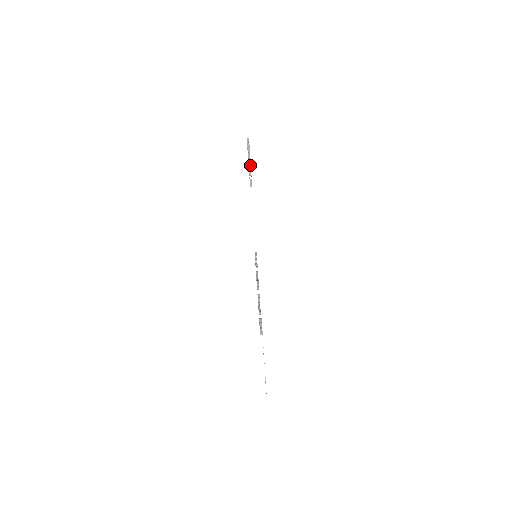
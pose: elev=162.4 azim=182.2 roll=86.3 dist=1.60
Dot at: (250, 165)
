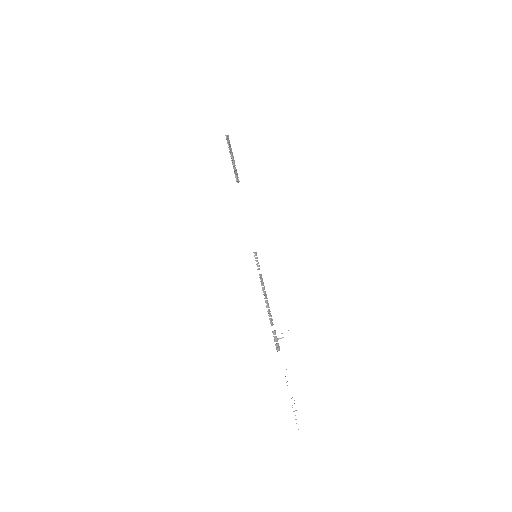
Dot at: (233, 161)
